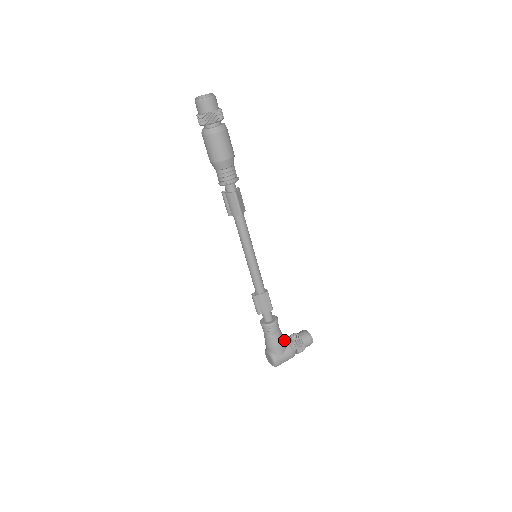
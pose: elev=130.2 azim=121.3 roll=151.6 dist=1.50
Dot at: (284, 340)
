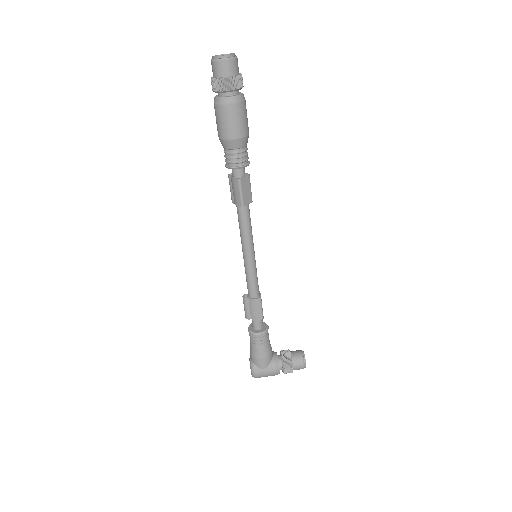
Dot at: (270, 354)
